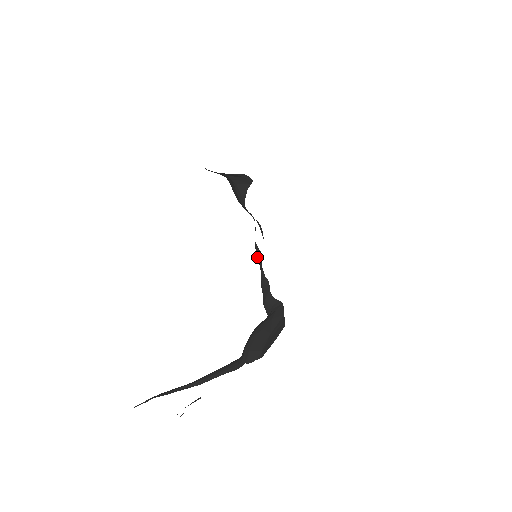
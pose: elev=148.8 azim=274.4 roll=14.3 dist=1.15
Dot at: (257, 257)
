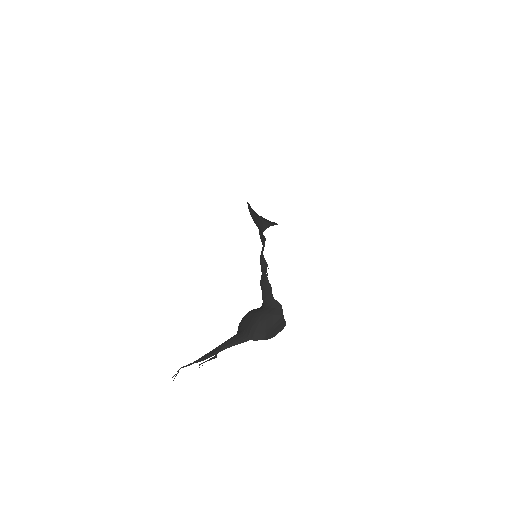
Dot at: (262, 263)
